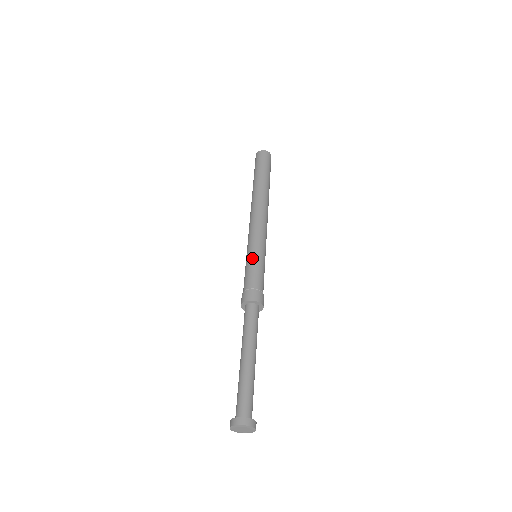
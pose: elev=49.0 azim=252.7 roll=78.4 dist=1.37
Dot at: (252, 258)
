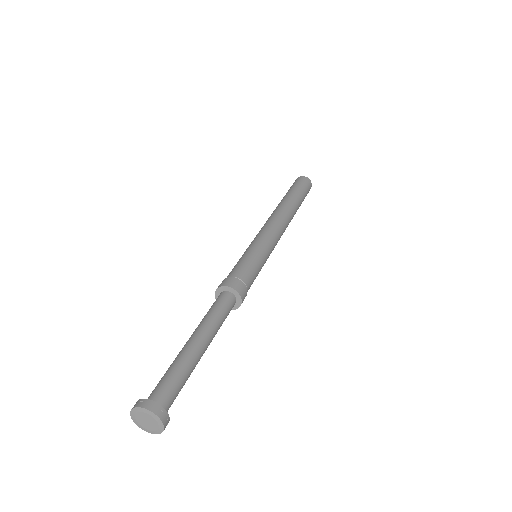
Dot at: (250, 252)
